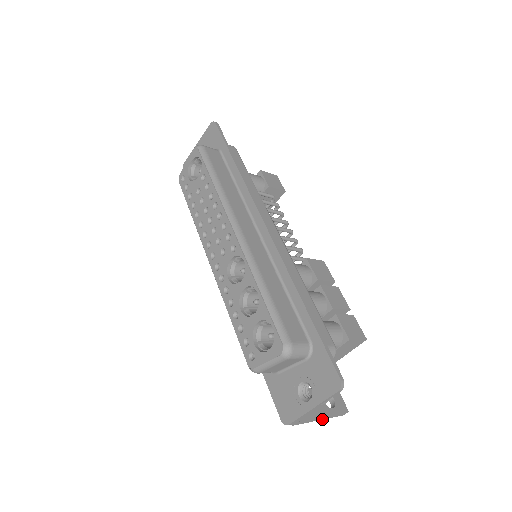
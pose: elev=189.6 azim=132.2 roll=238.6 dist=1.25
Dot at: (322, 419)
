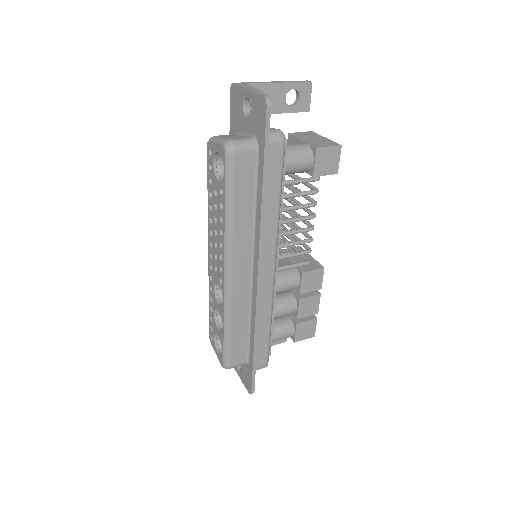
Dot at: occluded
